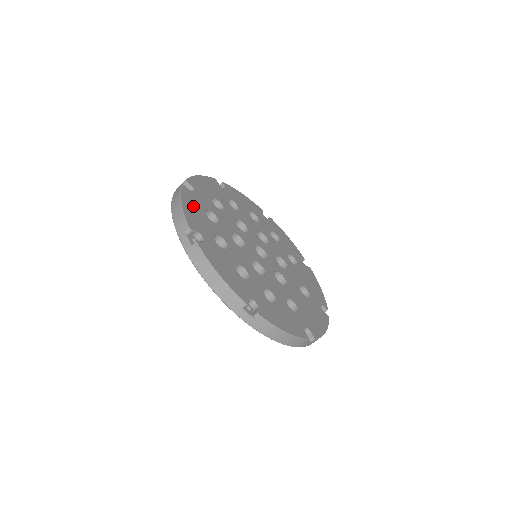
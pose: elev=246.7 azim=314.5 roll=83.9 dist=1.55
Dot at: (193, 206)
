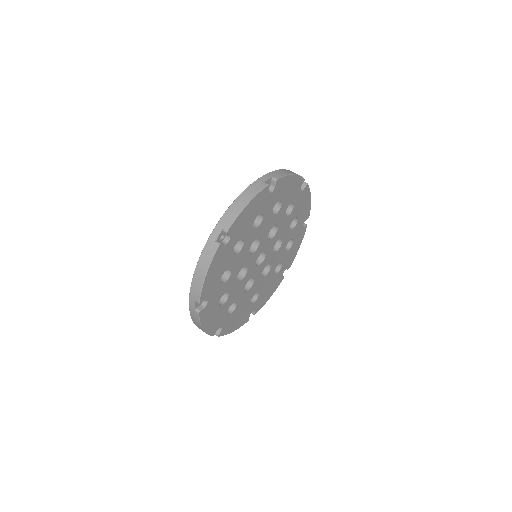
Dot at: (254, 209)
